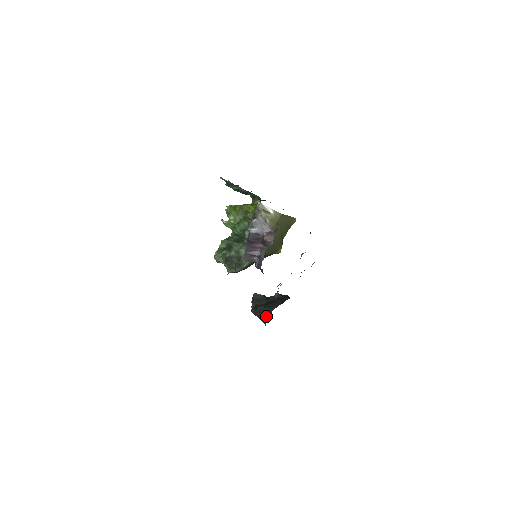
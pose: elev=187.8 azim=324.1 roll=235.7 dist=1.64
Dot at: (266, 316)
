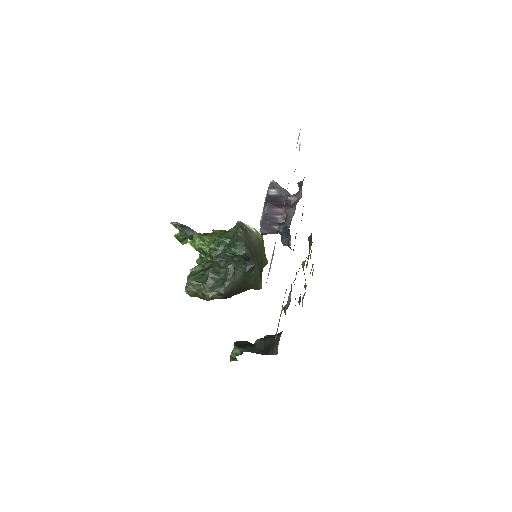
Dot at: (274, 342)
